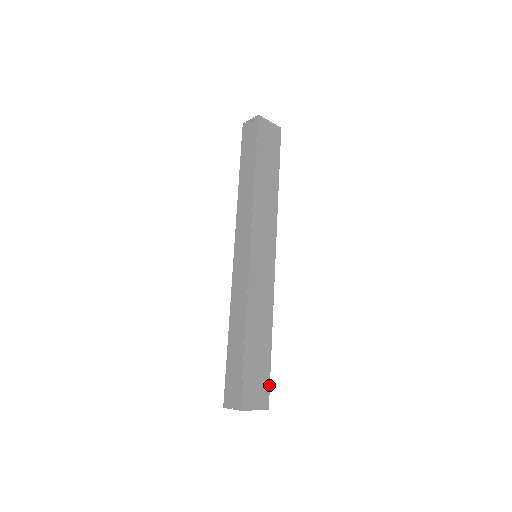
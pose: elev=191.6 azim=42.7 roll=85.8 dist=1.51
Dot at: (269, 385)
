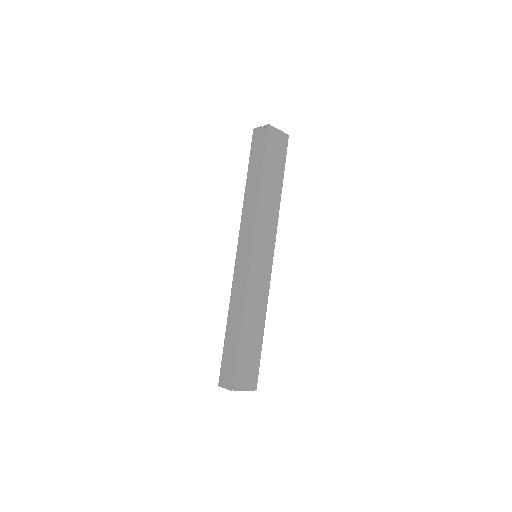
Dot at: (258, 370)
